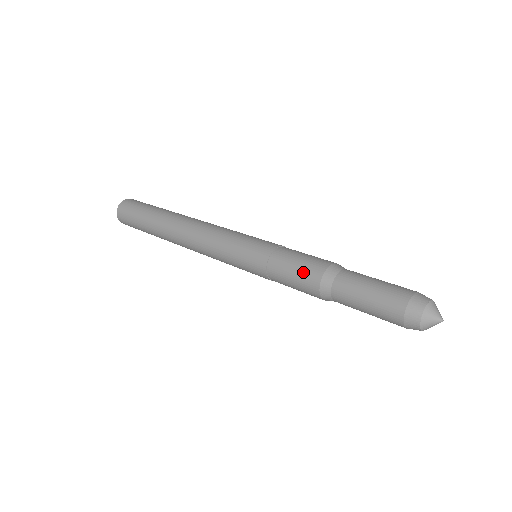
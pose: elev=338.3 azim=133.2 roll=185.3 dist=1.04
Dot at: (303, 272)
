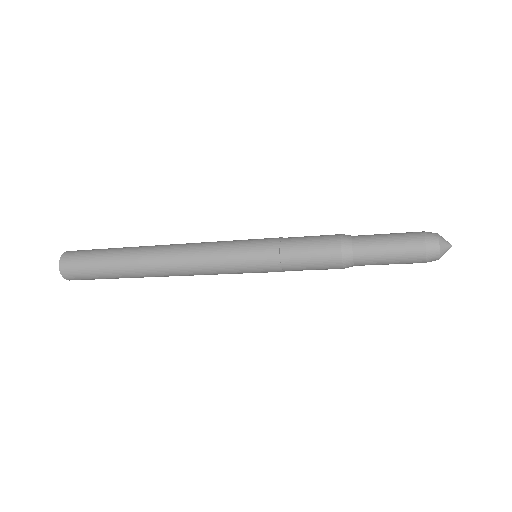
Dot at: (322, 235)
